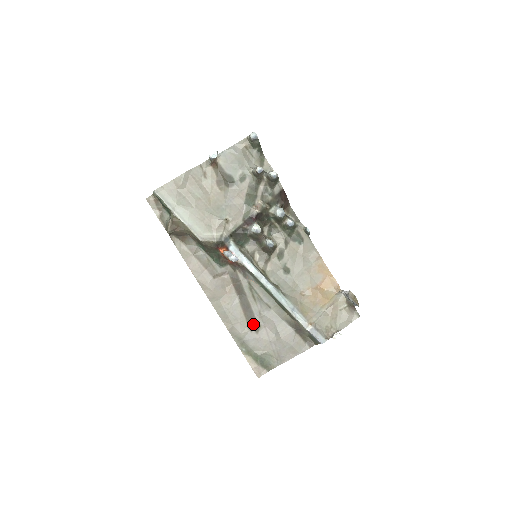
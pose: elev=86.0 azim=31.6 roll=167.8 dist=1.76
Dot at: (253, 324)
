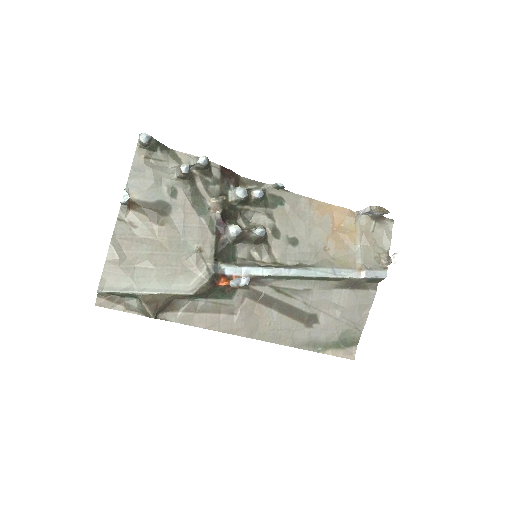
Dot at: (308, 319)
